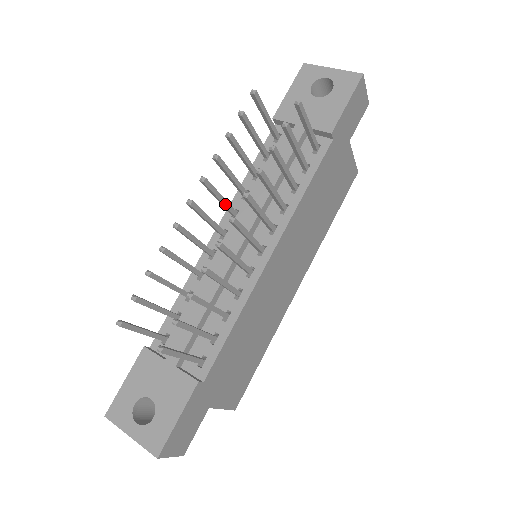
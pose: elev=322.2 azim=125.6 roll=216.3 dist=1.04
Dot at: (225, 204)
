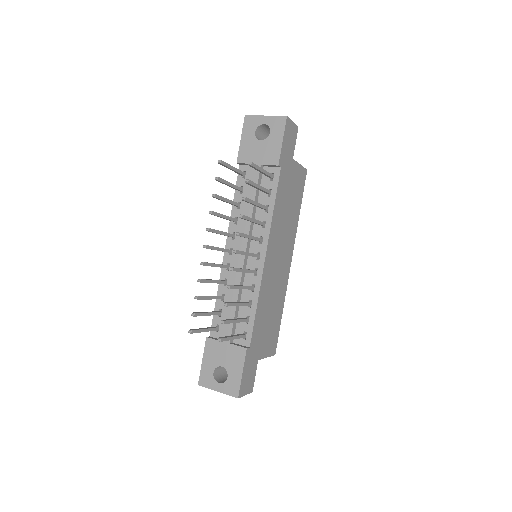
Dot at: (226, 235)
